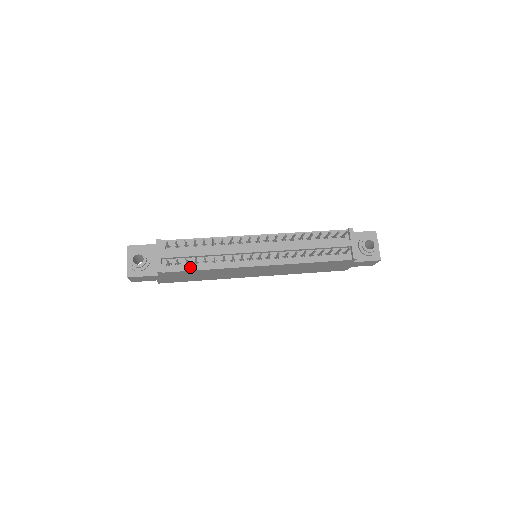
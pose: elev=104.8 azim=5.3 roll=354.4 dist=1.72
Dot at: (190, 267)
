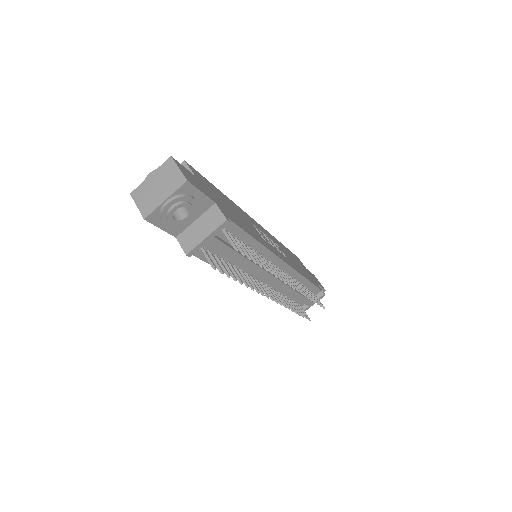
Dot at: occluded
